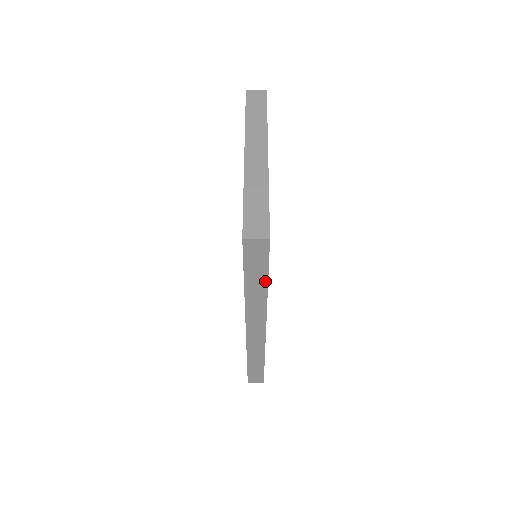
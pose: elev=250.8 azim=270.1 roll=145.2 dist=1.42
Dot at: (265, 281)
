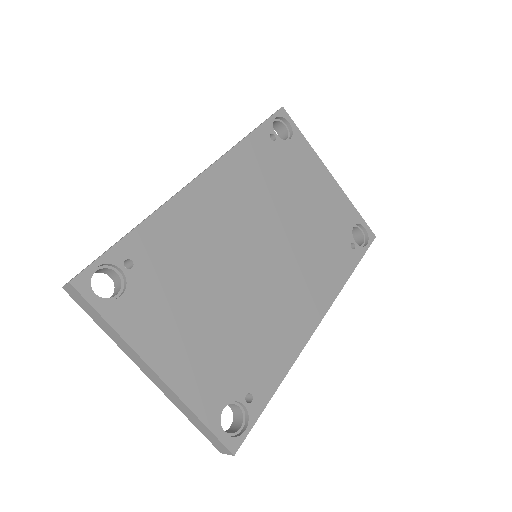
Dot at: (270, 398)
